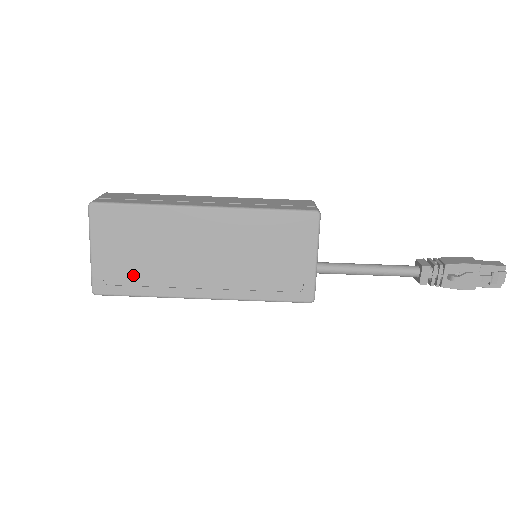
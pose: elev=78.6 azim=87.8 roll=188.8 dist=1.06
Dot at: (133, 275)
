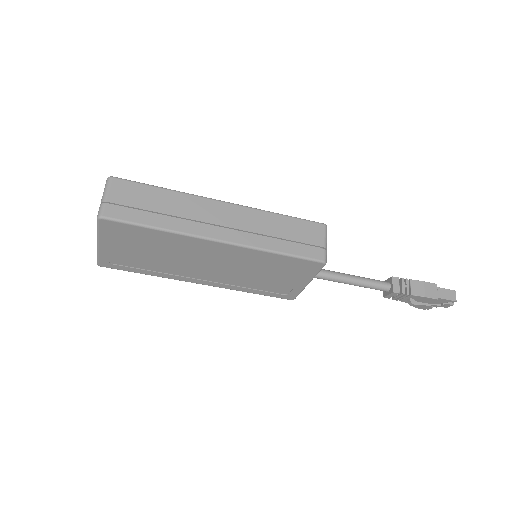
Dot at: (138, 263)
